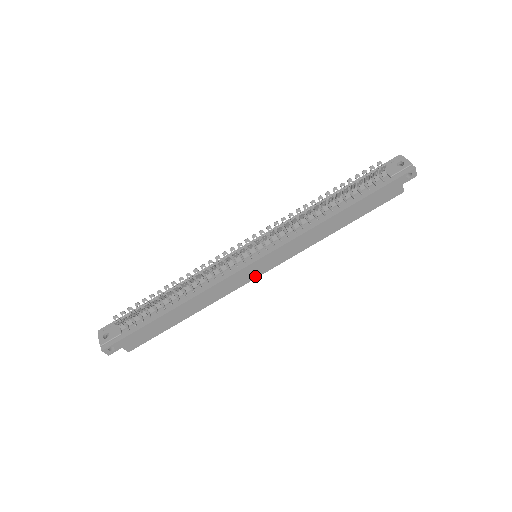
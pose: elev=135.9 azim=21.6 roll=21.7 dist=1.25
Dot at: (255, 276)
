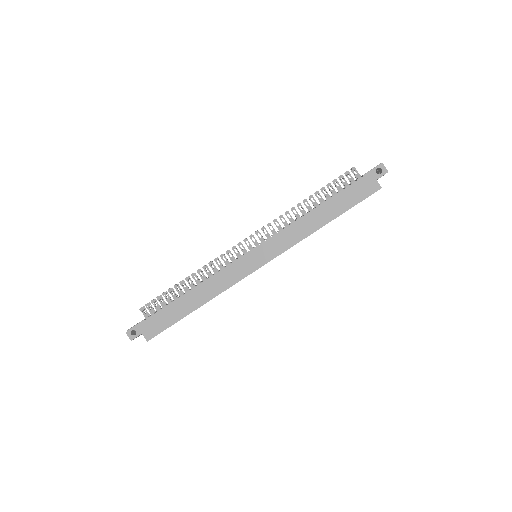
Dot at: (252, 270)
